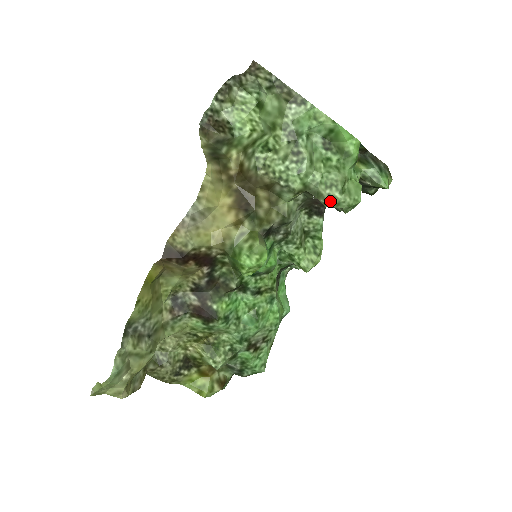
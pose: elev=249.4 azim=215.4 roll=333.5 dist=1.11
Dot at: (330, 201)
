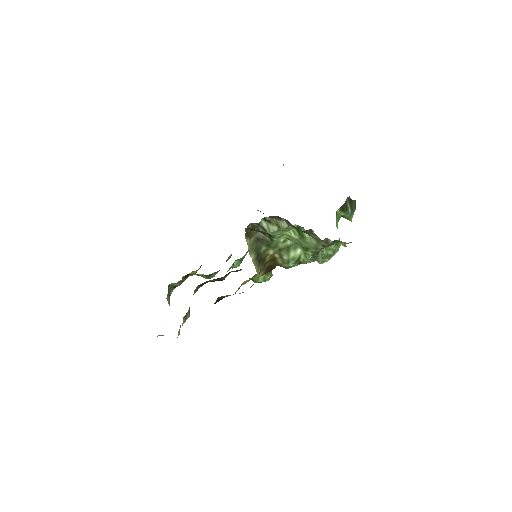
Dot at: (322, 263)
